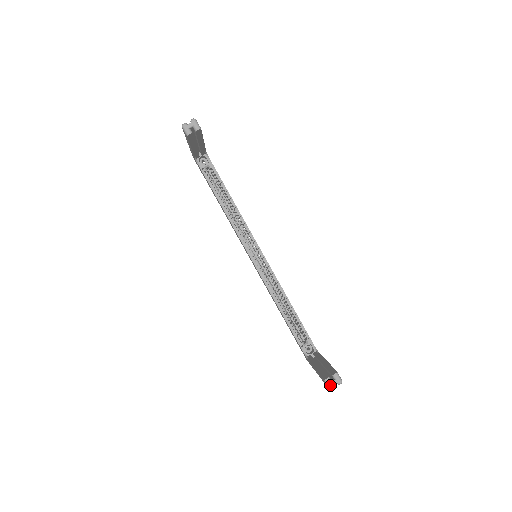
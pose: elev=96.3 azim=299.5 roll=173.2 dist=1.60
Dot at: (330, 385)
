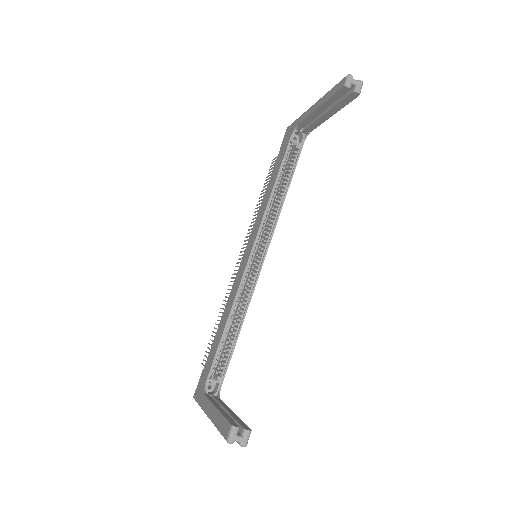
Dot at: (233, 437)
